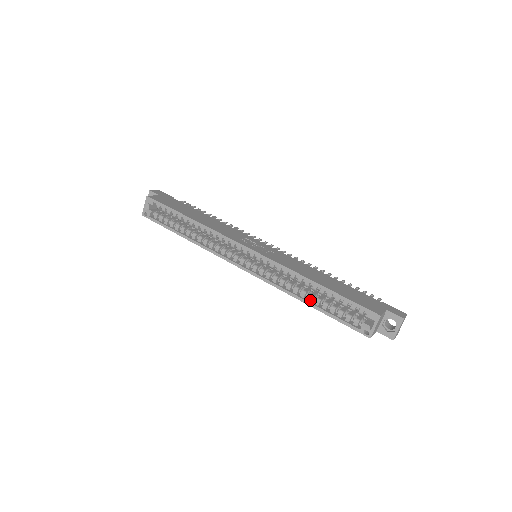
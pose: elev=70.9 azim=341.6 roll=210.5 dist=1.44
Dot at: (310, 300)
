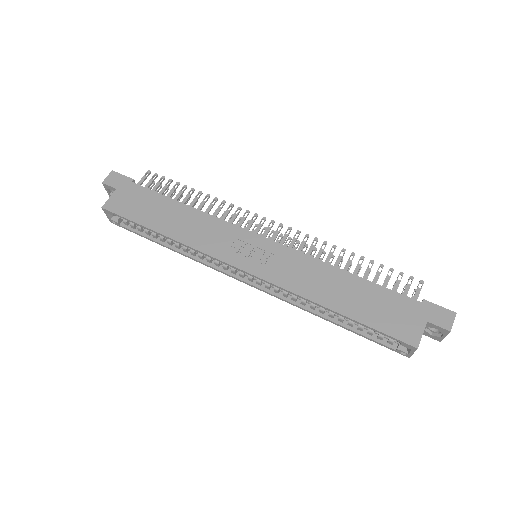
Dot at: (331, 317)
